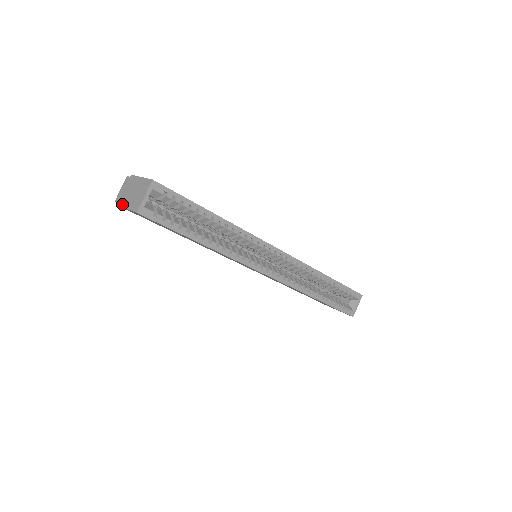
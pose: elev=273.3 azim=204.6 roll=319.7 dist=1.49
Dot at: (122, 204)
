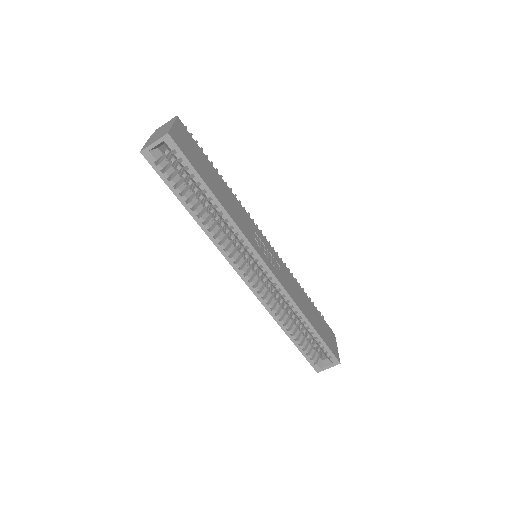
Dot at: (151, 136)
